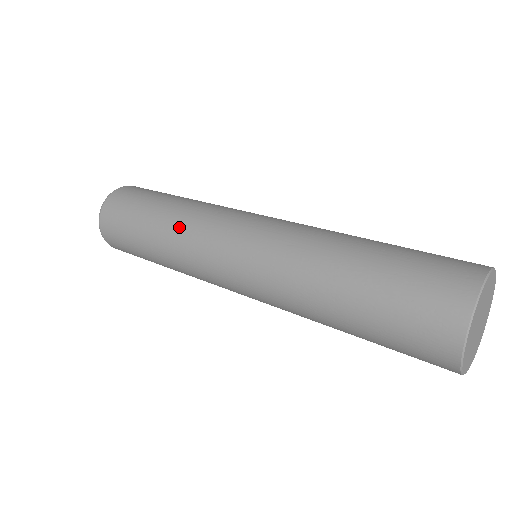
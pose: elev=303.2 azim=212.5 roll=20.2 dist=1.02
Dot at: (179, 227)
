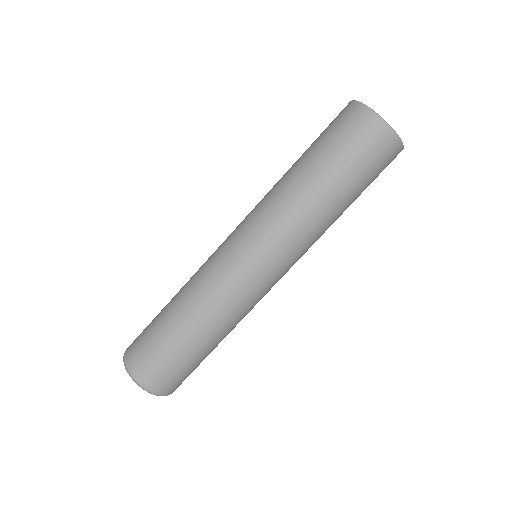
Dot at: (194, 287)
